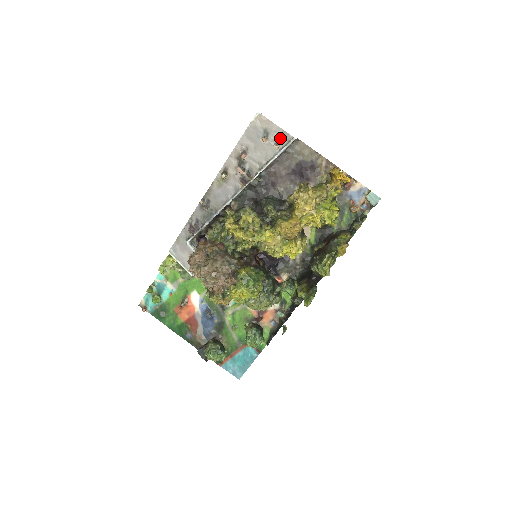
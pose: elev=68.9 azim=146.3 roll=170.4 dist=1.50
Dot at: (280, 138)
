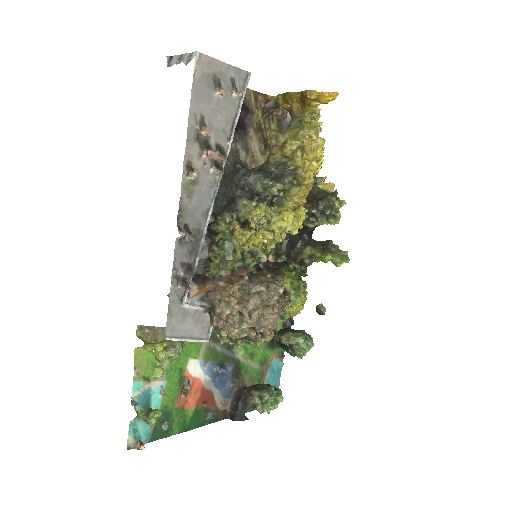
Dot at: (234, 80)
